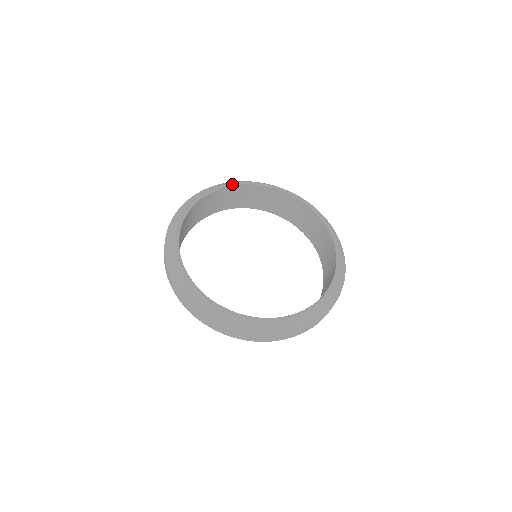
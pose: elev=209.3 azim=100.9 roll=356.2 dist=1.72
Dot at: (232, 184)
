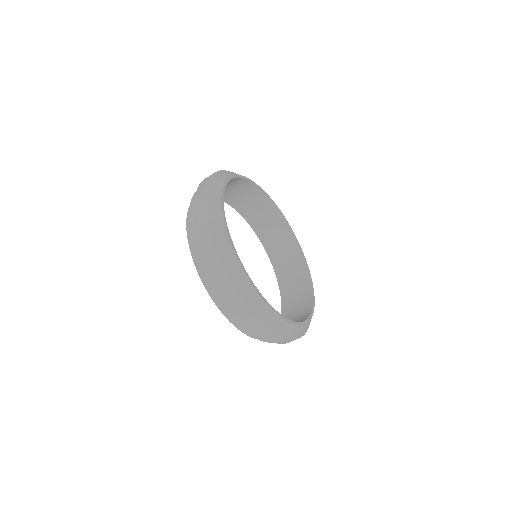
Dot at: (232, 176)
